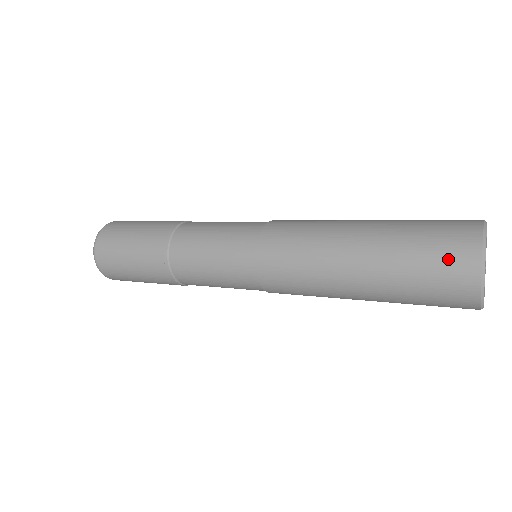
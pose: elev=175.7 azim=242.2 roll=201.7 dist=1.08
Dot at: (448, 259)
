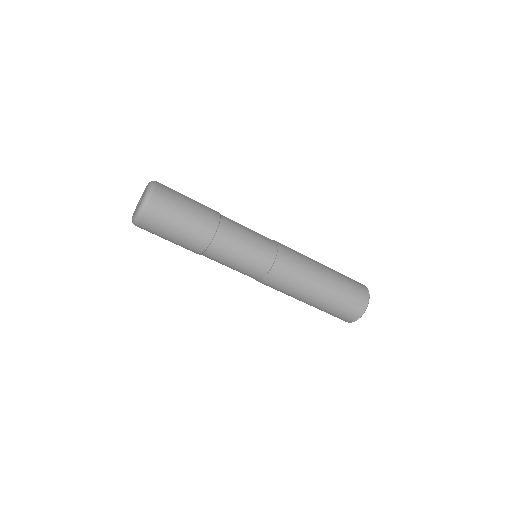
Dot at: (359, 291)
